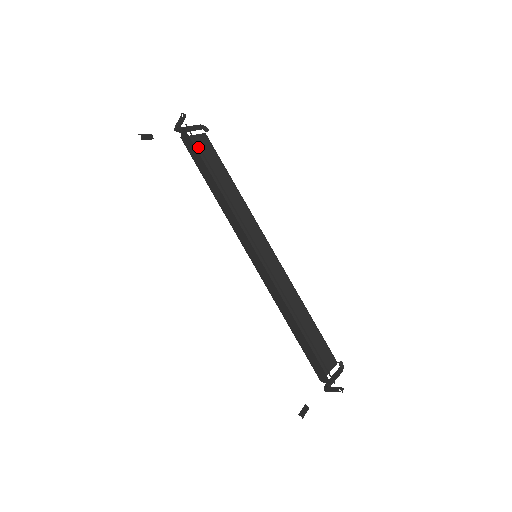
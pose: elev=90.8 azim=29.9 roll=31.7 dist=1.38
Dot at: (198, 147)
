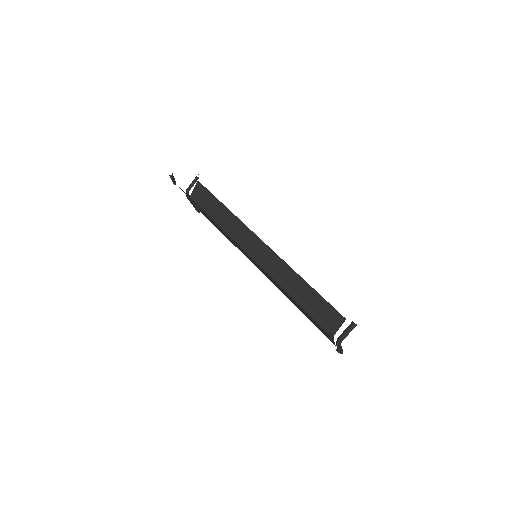
Dot at: occluded
